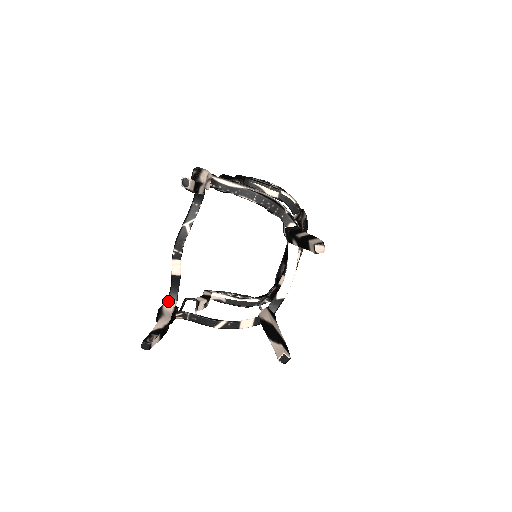
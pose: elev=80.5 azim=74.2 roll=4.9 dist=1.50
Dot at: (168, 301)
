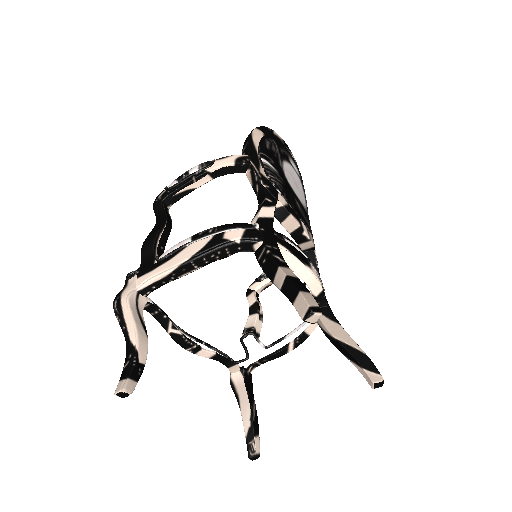
Dot at: (230, 371)
